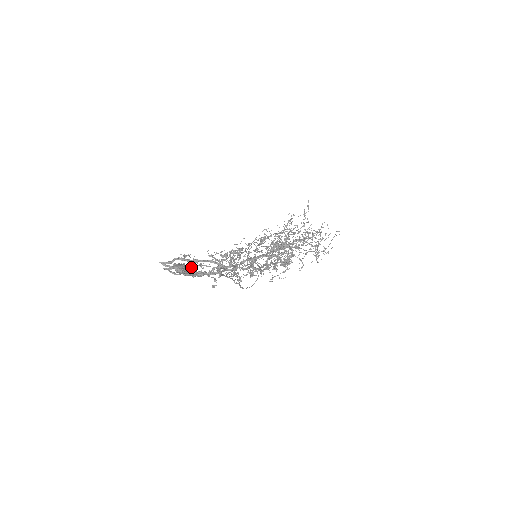
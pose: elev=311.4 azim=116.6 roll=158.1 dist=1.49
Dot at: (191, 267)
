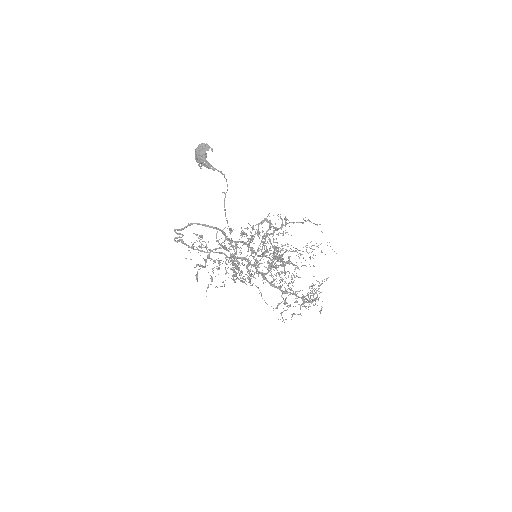
Dot at: occluded
